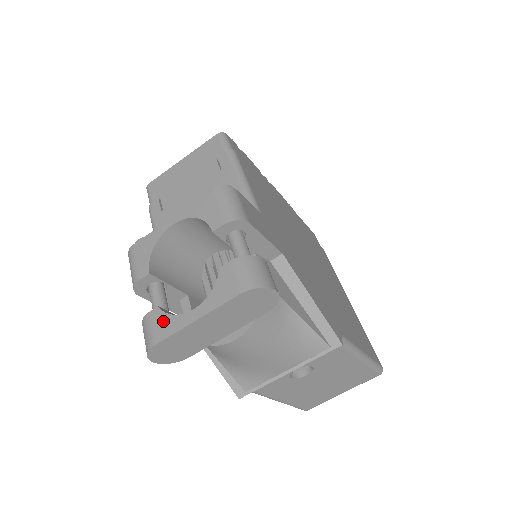
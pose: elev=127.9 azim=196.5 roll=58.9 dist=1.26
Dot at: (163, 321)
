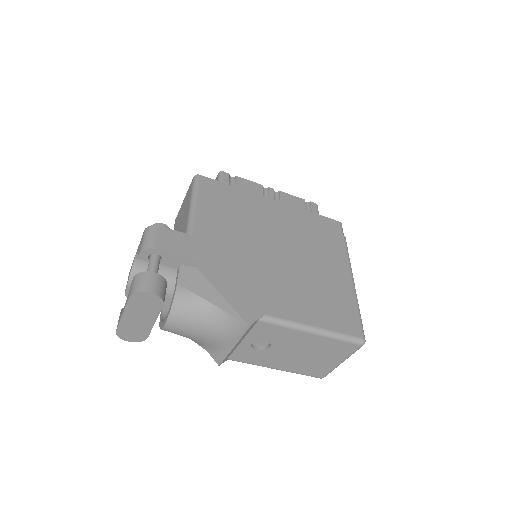
Dot at: occluded
